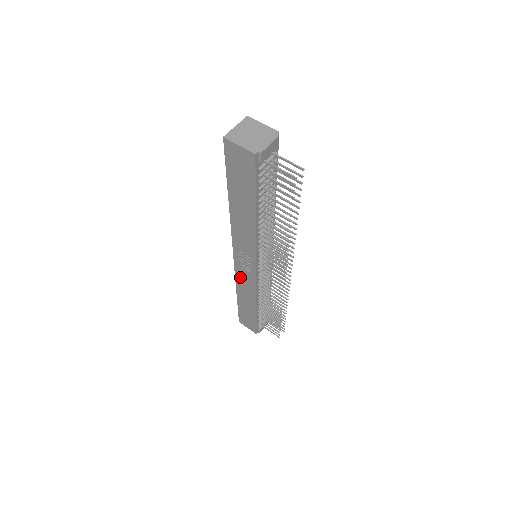
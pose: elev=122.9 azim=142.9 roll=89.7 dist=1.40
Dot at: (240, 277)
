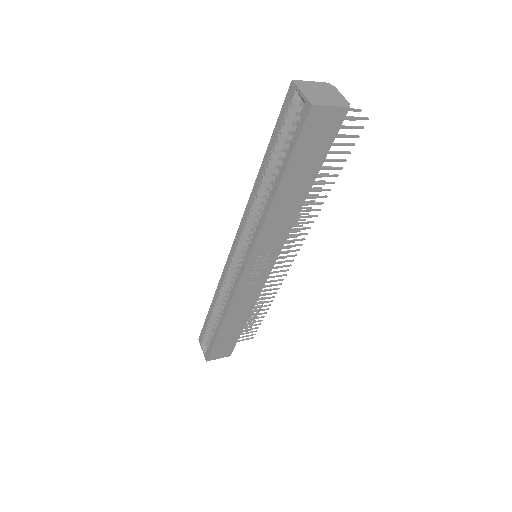
Dot at: (241, 293)
